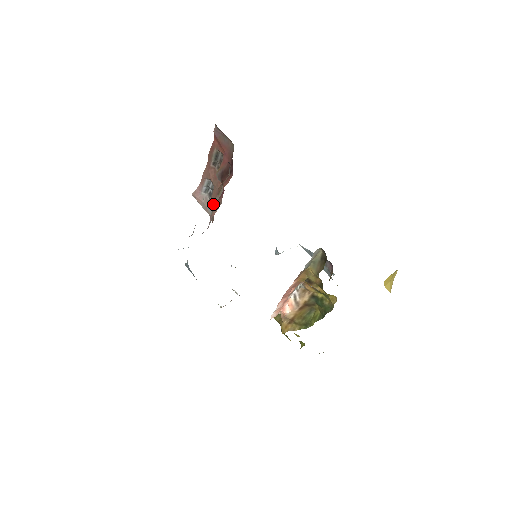
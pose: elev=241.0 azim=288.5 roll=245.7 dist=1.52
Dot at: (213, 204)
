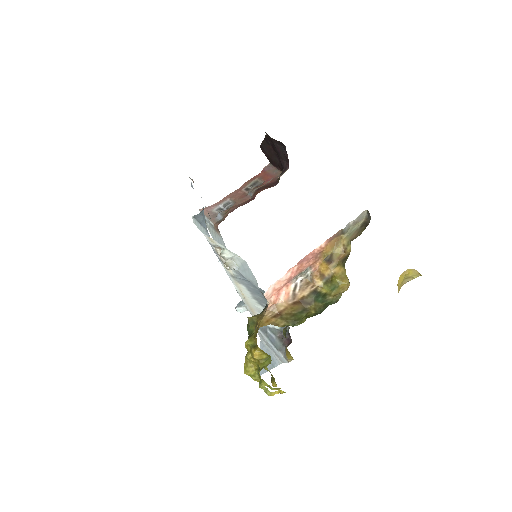
Dot at: (230, 210)
